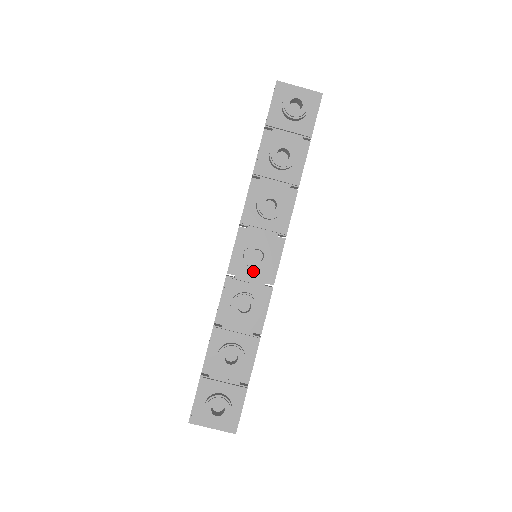
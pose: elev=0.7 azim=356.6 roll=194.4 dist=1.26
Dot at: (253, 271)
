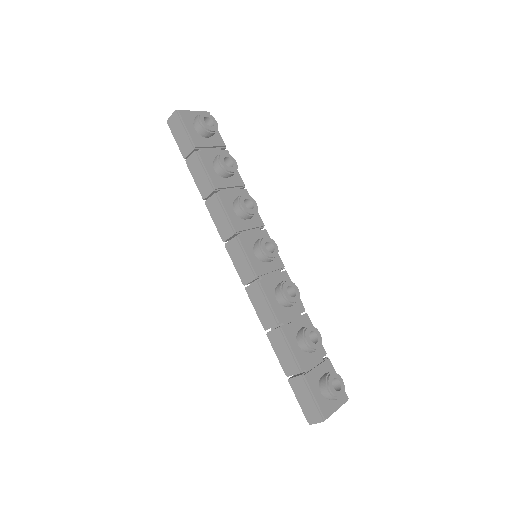
Dot at: (269, 265)
